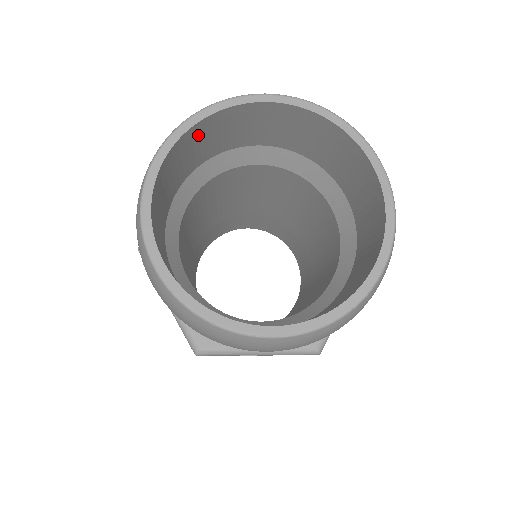
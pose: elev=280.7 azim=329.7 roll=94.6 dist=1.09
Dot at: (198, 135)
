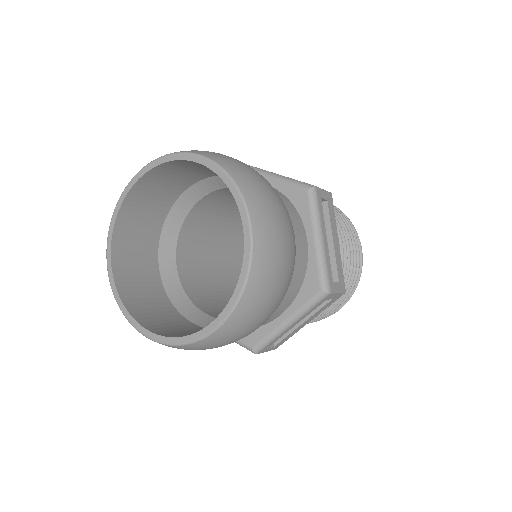
Dot at: (165, 172)
